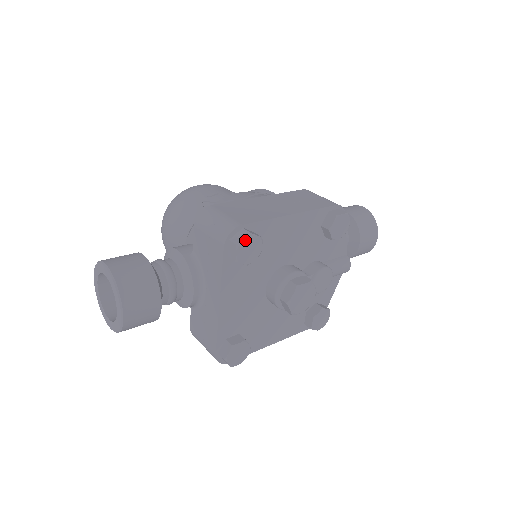
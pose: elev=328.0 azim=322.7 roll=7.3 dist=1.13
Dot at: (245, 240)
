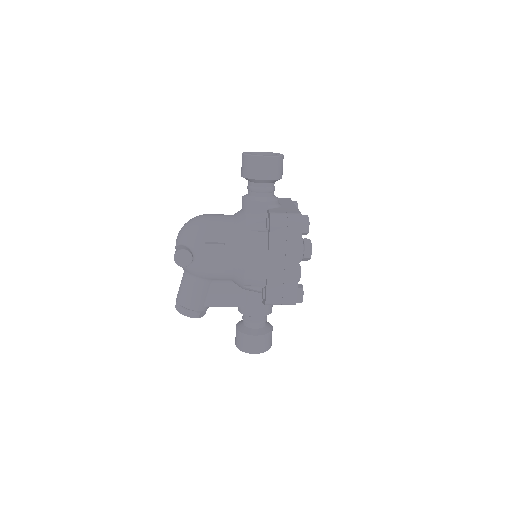
Dot at: occluded
